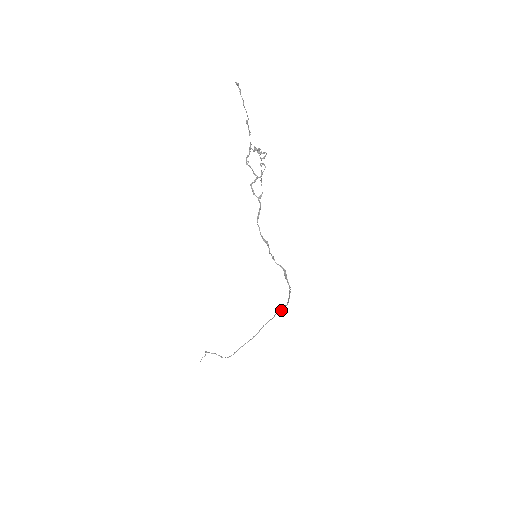
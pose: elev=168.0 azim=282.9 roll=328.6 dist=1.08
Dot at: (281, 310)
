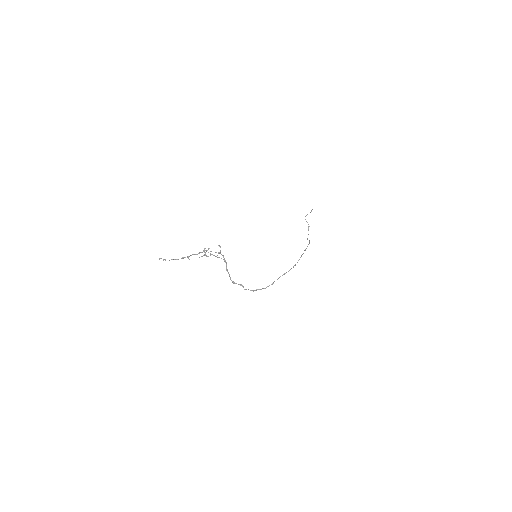
Dot at: (297, 262)
